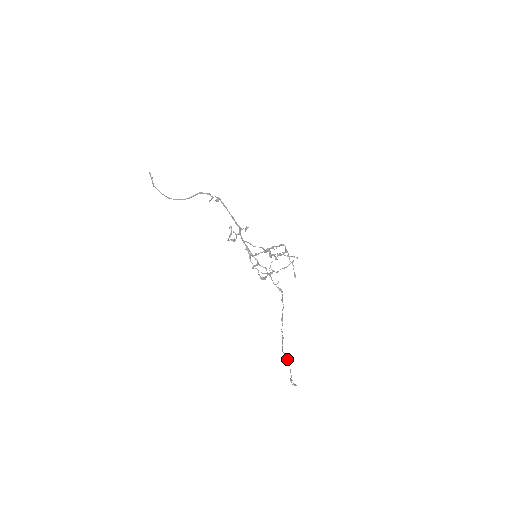
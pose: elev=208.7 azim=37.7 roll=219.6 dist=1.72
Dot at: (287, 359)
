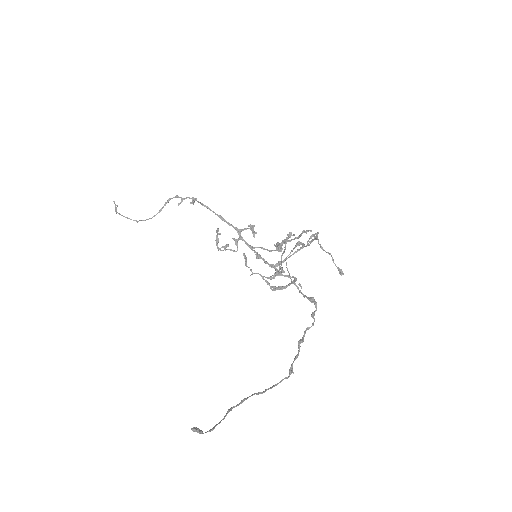
Dot at: occluded
